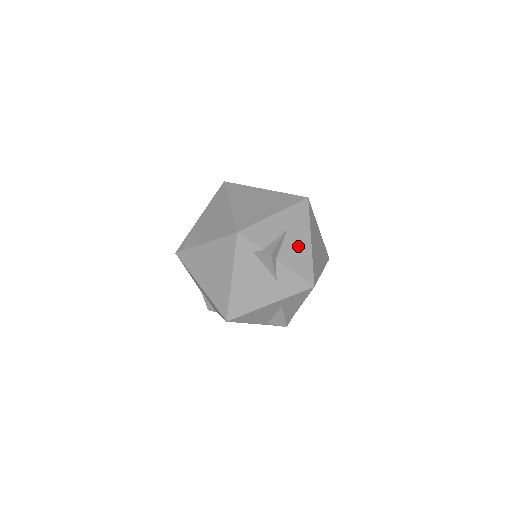
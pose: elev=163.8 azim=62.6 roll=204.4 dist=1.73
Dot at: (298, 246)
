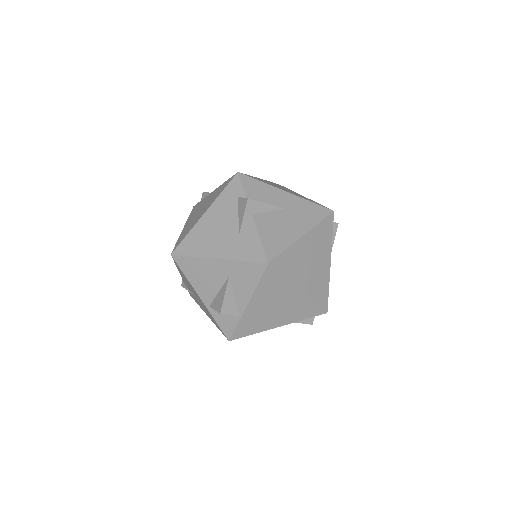
Dot at: (285, 226)
